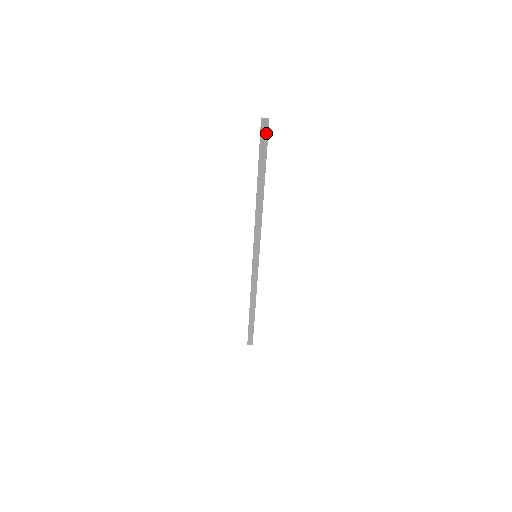
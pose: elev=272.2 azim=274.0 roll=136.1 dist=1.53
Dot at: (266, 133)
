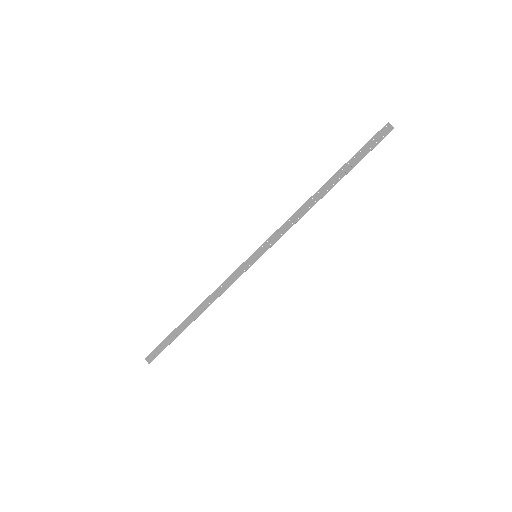
Dot at: (380, 139)
